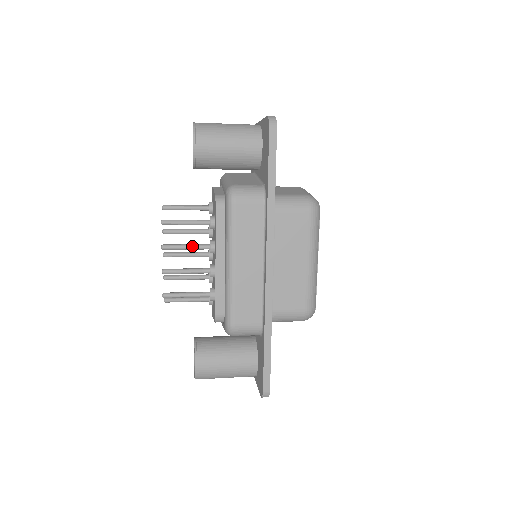
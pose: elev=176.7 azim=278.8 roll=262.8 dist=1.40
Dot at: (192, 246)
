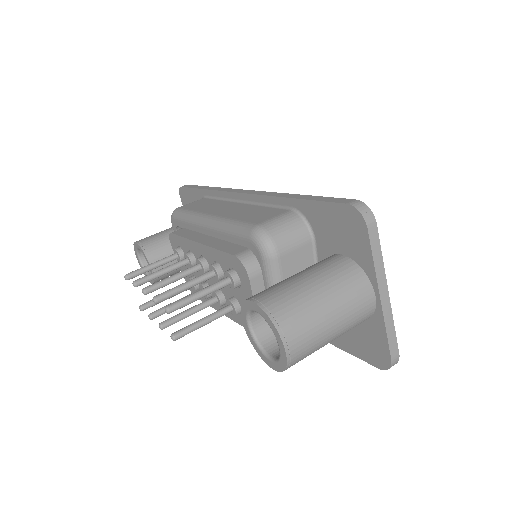
Dot at: occluded
